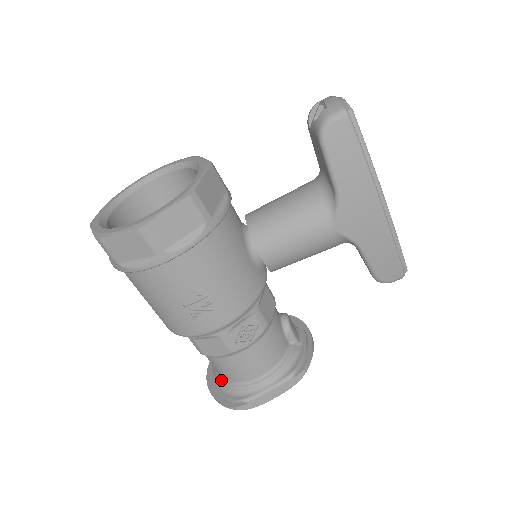
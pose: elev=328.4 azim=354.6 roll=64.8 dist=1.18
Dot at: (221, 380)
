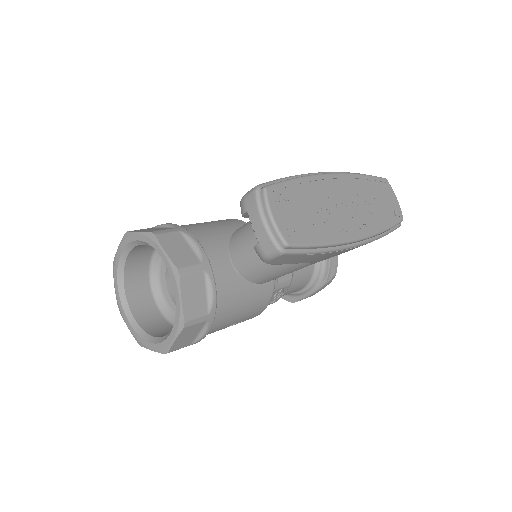
Dot at: occluded
